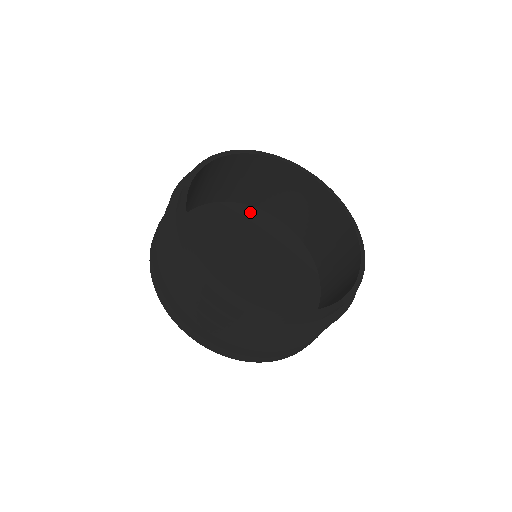
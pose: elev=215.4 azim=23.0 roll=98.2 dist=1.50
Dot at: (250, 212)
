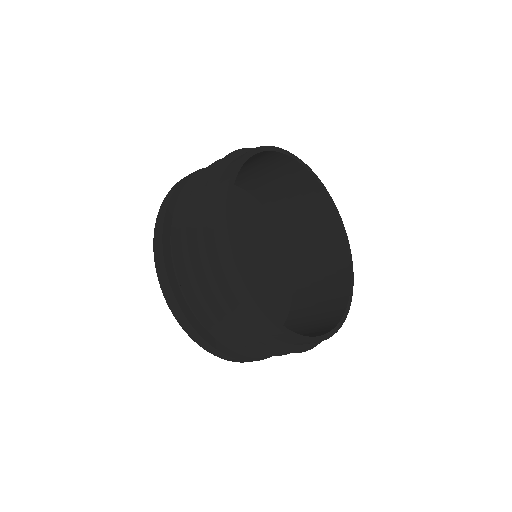
Dot at: (245, 198)
